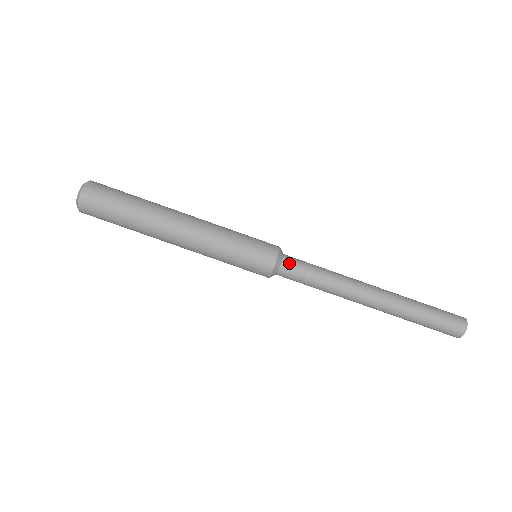
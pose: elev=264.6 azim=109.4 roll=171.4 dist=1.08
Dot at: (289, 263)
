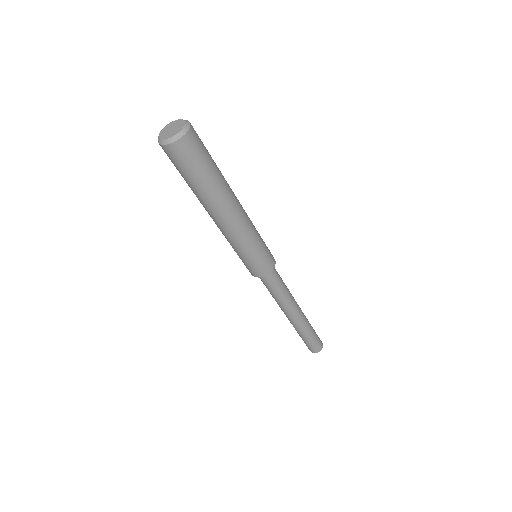
Dot at: (270, 279)
